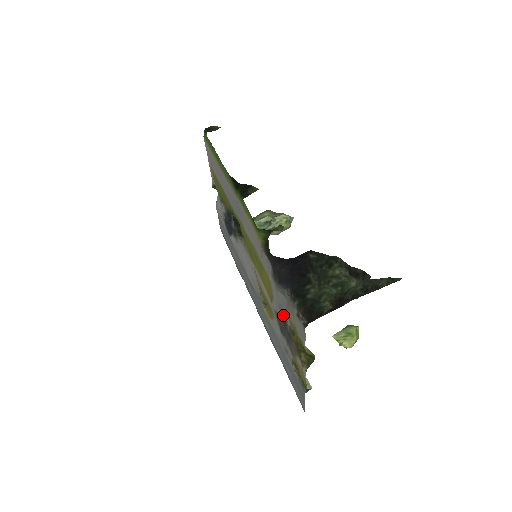
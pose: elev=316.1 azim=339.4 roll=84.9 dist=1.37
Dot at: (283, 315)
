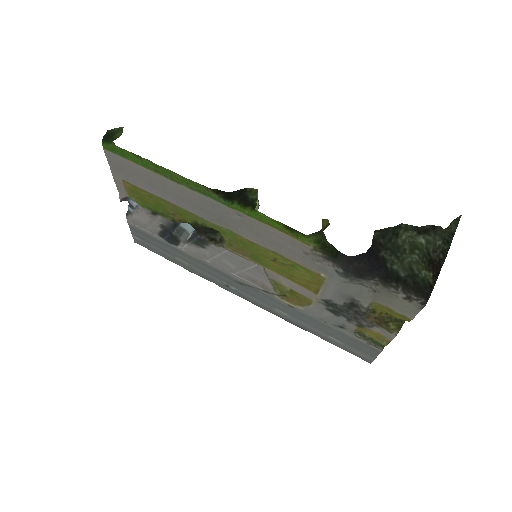
Dot at: (352, 301)
